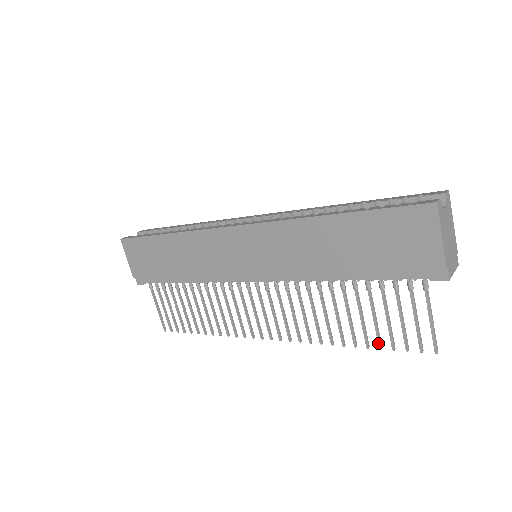
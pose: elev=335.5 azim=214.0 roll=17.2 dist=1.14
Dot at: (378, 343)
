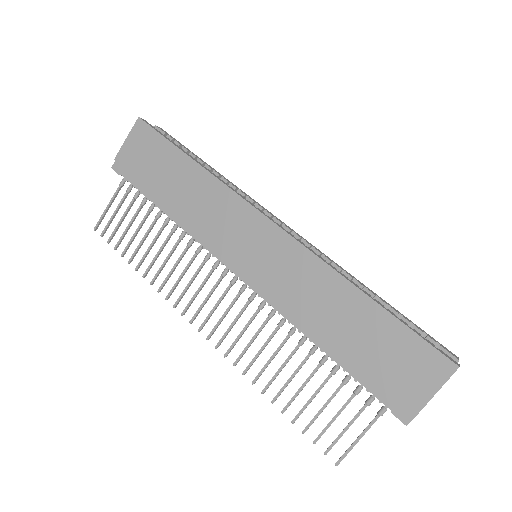
Dot at: (295, 417)
